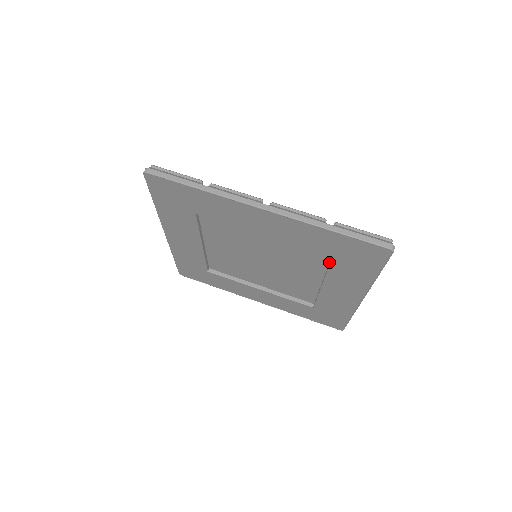
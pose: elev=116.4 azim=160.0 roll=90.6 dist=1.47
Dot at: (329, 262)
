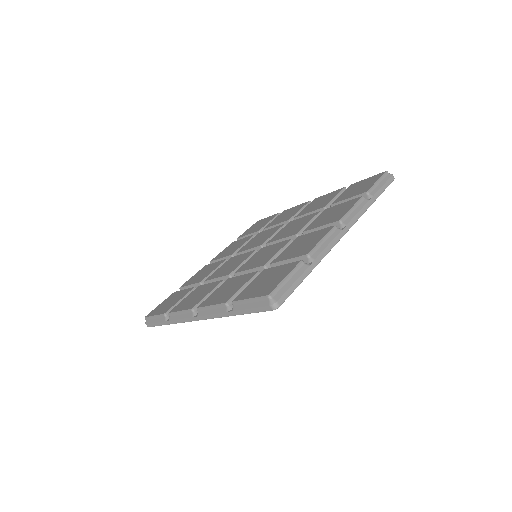
Dot at: occluded
